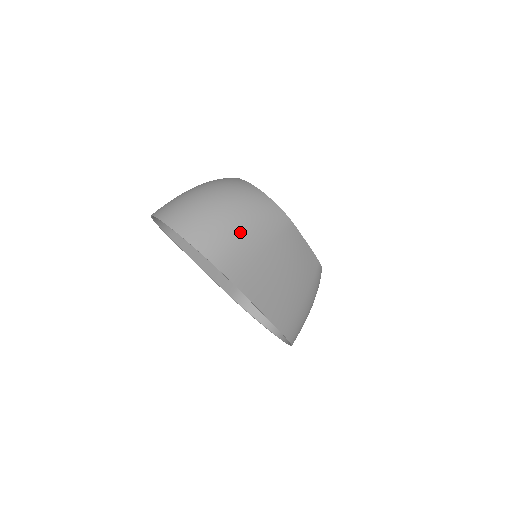
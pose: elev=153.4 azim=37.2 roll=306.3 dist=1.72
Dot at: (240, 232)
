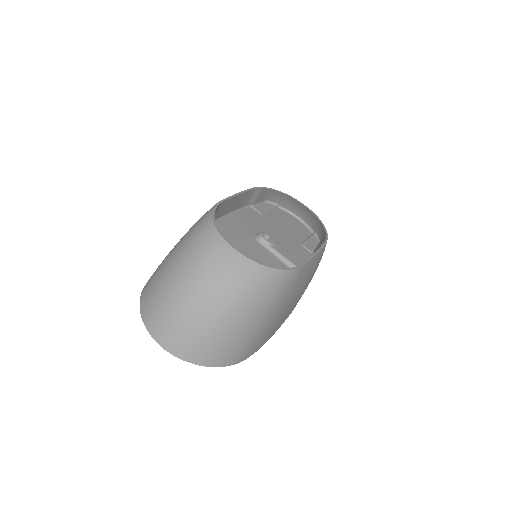
Dot at: (255, 328)
